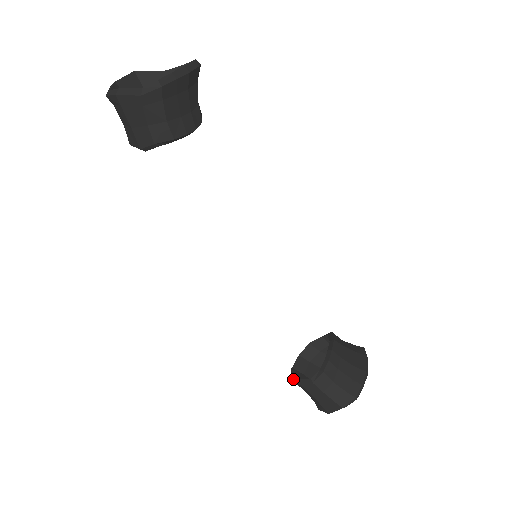
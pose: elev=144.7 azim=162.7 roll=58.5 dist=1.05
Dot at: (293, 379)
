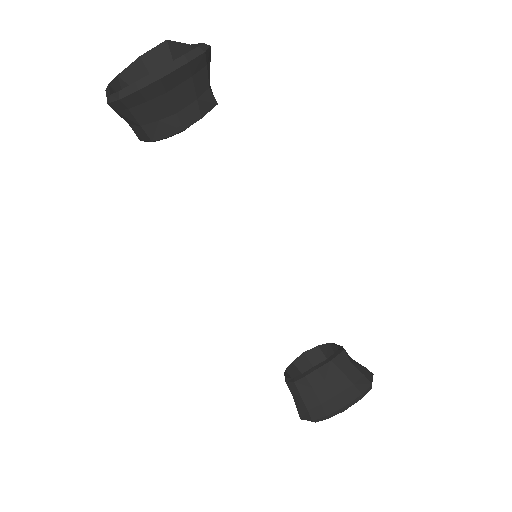
Dot at: (291, 364)
